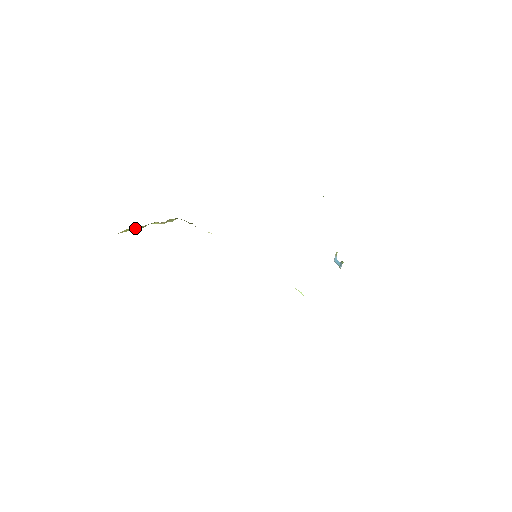
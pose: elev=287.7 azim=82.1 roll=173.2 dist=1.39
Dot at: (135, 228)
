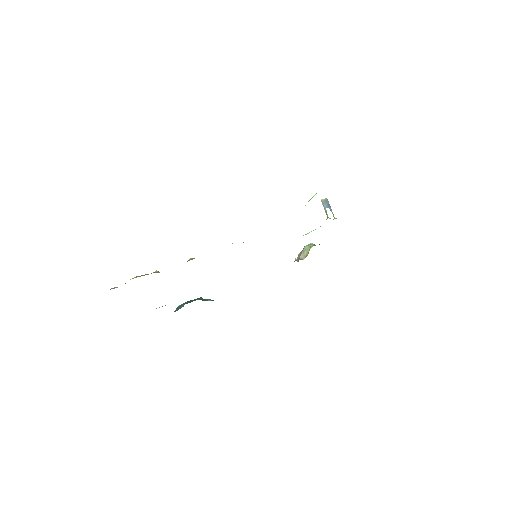
Dot at: occluded
